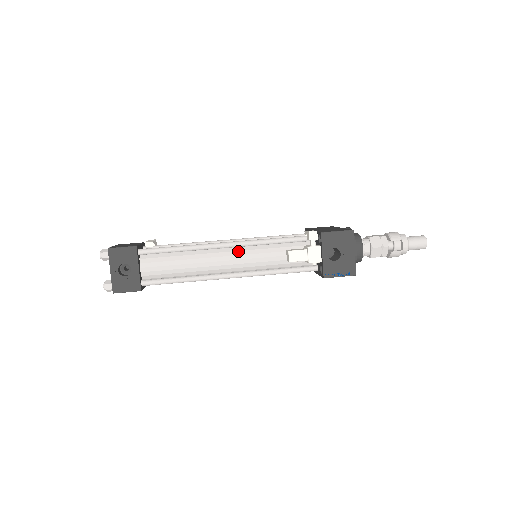
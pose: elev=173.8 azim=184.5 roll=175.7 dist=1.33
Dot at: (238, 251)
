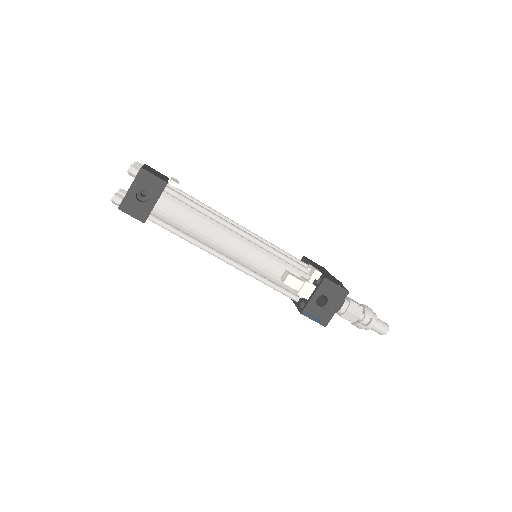
Dot at: (247, 244)
